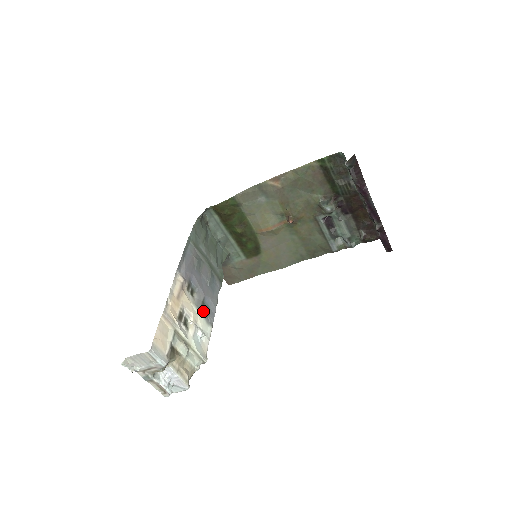
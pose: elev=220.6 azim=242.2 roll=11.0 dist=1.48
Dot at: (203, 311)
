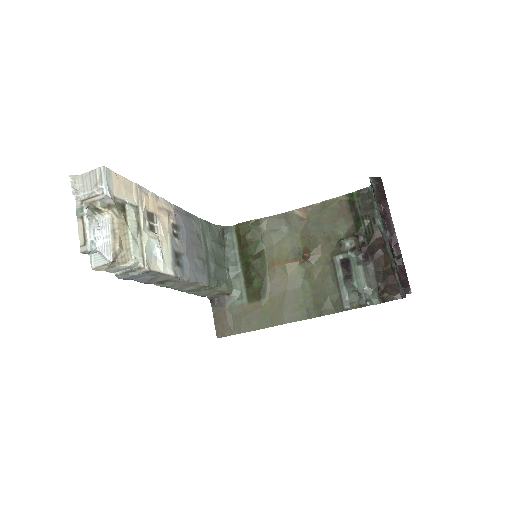
Dot at: (175, 256)
